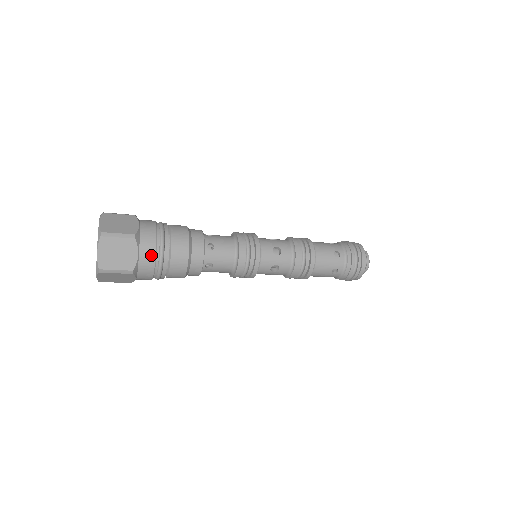
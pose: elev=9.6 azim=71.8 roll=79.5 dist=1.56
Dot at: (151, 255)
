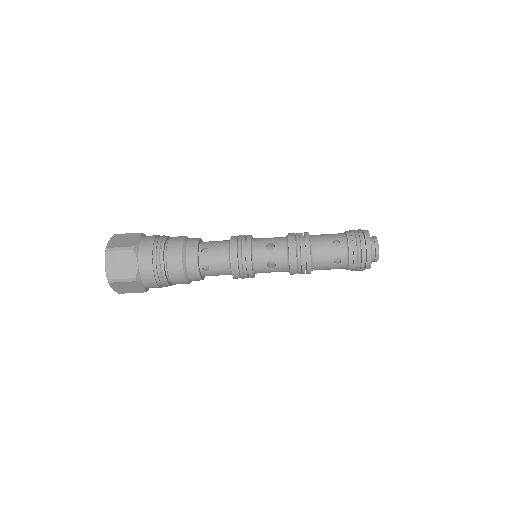
Dot at: (149, 263)
